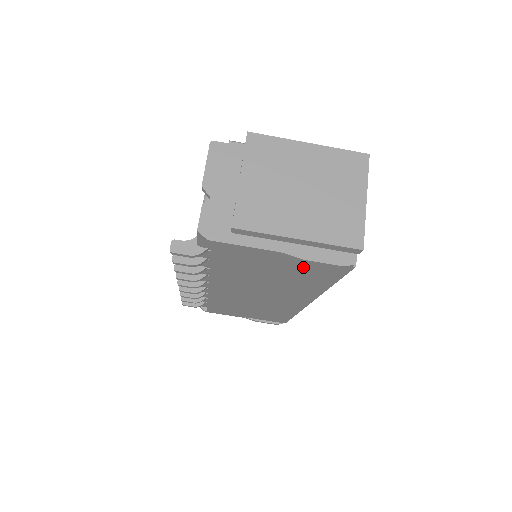
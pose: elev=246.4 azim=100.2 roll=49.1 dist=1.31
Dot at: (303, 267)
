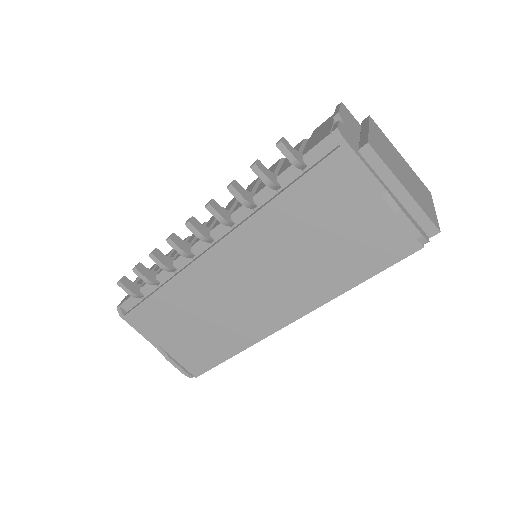
Dot at: (375, 231)
